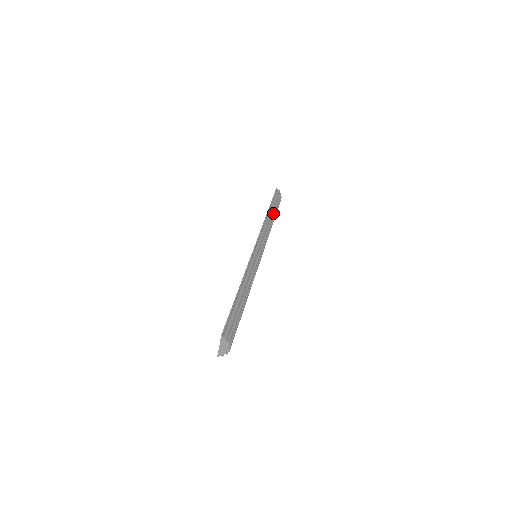
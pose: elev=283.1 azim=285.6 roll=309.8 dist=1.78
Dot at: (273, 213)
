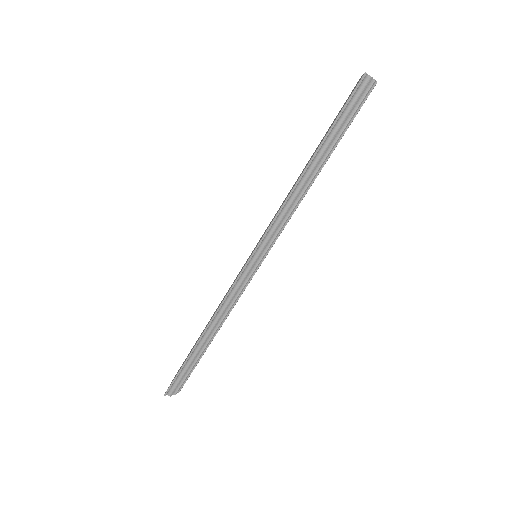
Dot at: (323, 158)
